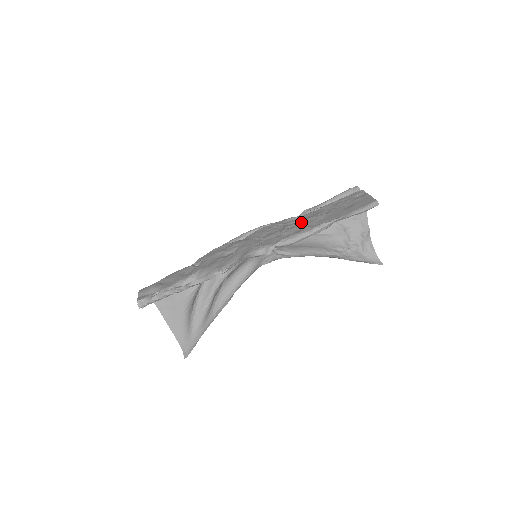
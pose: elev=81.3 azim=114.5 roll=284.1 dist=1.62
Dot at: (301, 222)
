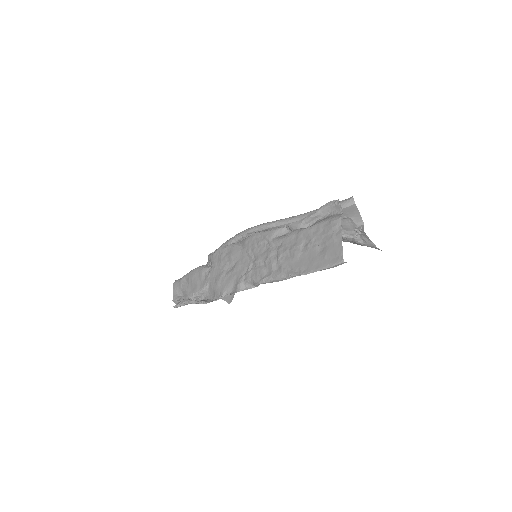
Dot at: (281, 254)
